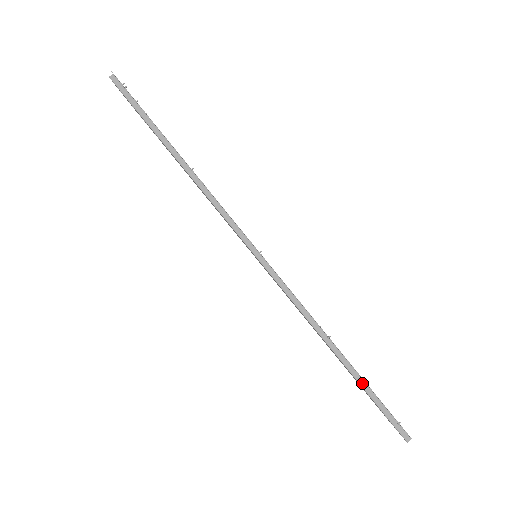
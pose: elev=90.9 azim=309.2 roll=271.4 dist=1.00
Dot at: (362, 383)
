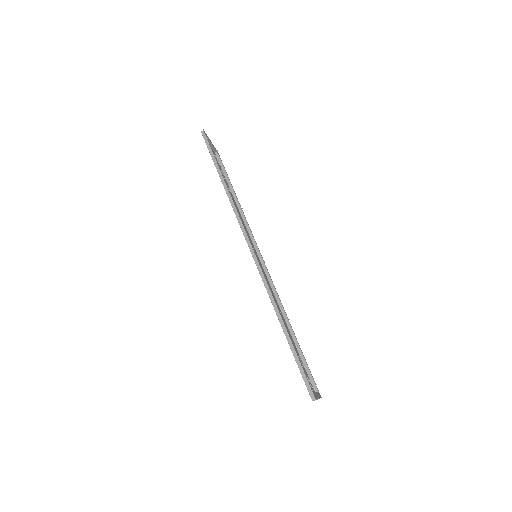
Dot at: (293, 350)
